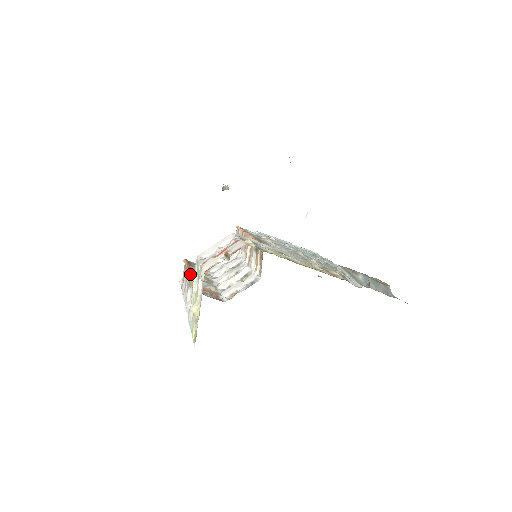
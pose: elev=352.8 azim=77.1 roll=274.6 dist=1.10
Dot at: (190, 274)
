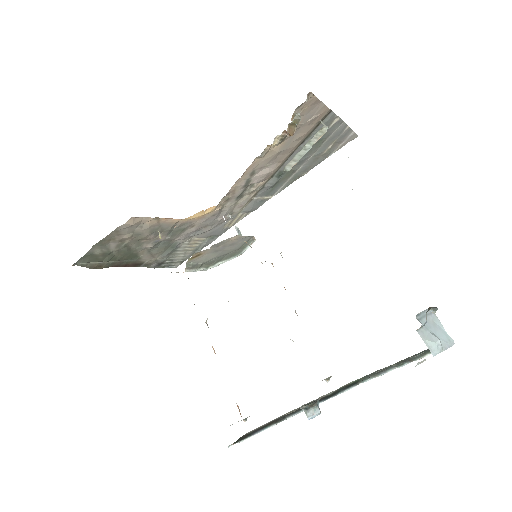
Dot at: occluded
